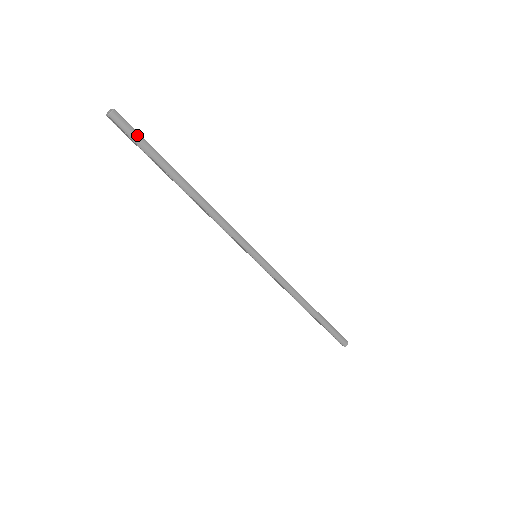
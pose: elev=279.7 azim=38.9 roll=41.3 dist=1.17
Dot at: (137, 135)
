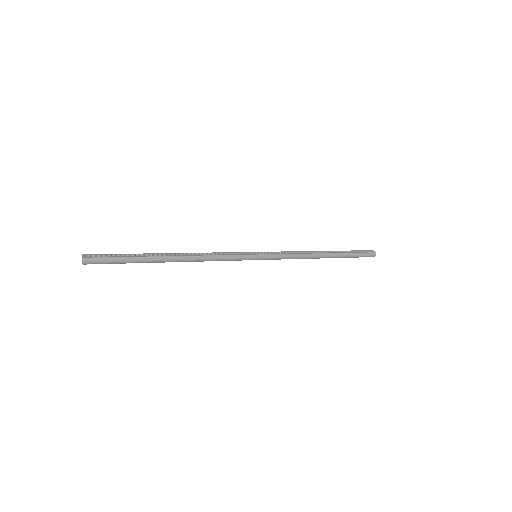
Dot at: (111, 260)
